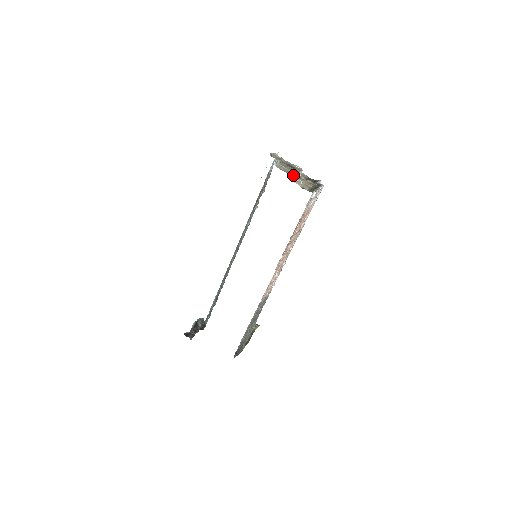
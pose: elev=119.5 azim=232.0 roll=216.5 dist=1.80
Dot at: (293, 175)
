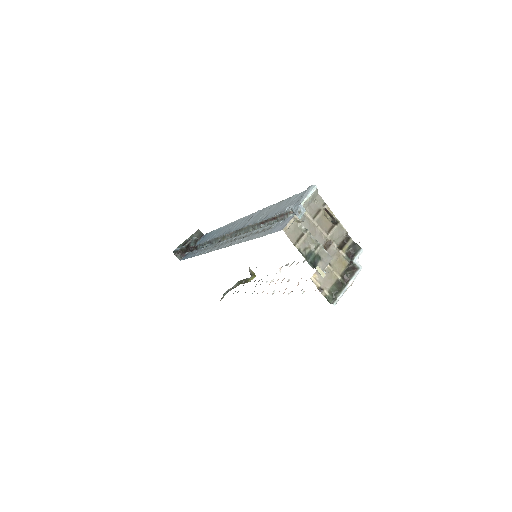
Dot at: occluded
